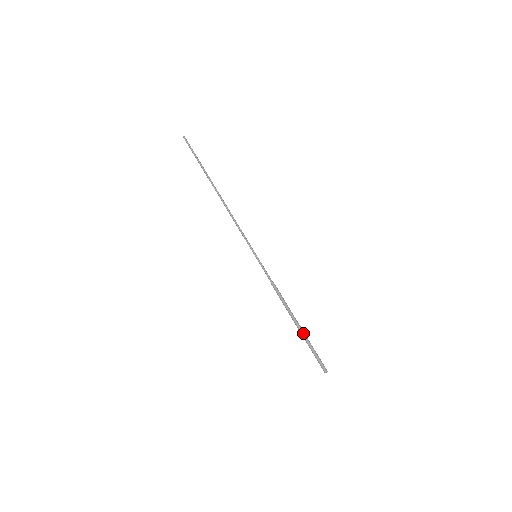
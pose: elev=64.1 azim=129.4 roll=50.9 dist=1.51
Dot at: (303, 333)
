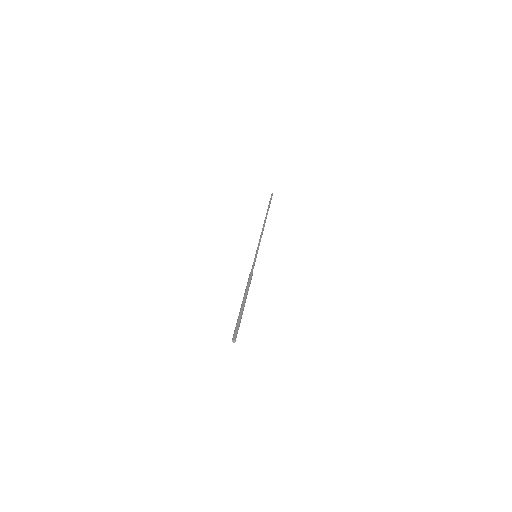
Dot at: (243, 308)
